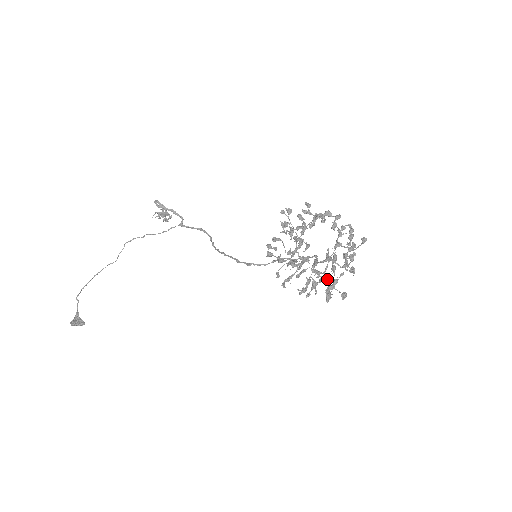
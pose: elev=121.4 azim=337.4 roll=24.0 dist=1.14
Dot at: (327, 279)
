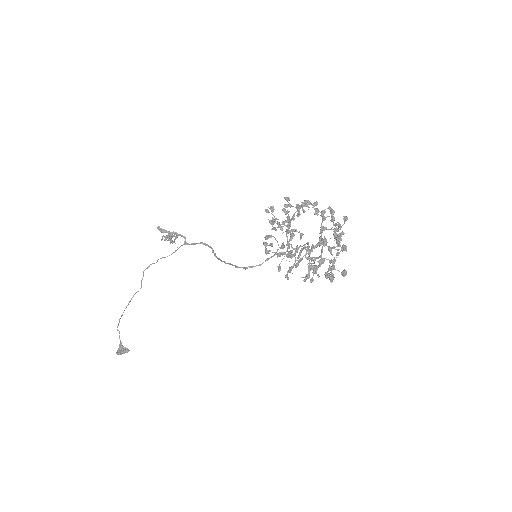
Dot at: (322, 263)
